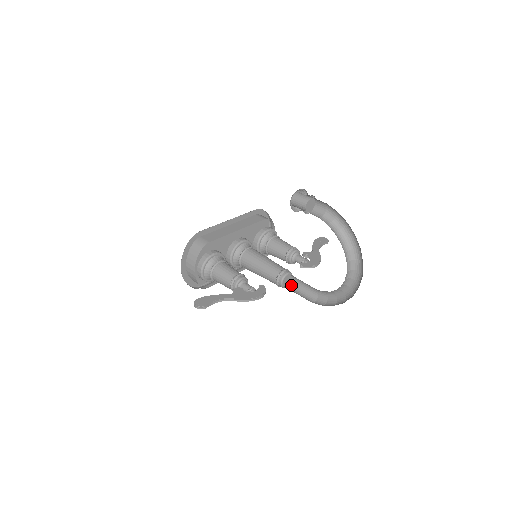
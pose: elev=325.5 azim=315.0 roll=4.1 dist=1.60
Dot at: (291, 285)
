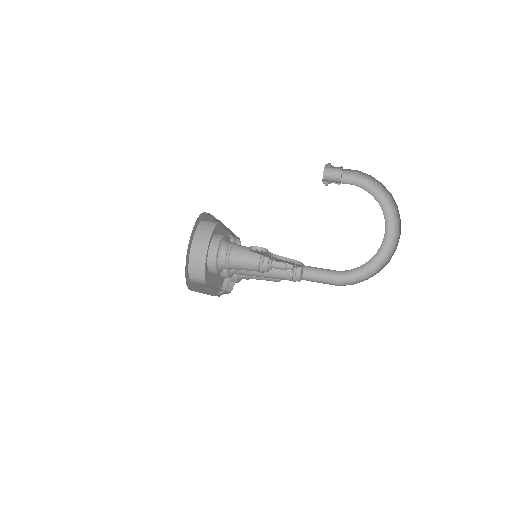
Dot at: (304, 279)
